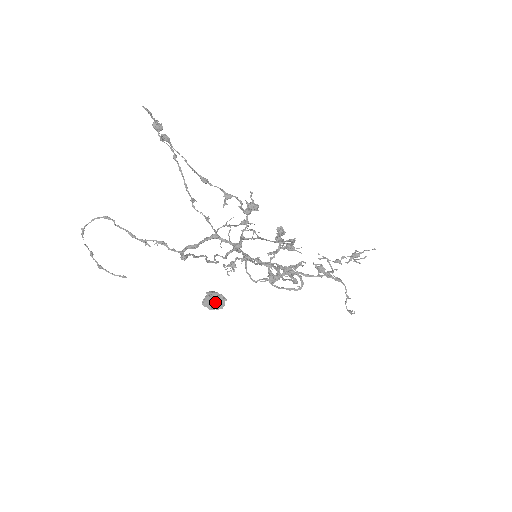
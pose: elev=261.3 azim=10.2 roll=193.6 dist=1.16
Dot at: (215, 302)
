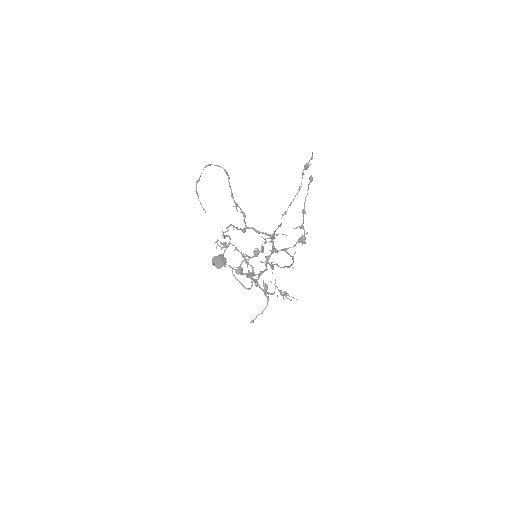
Dot at: (219, 262)
